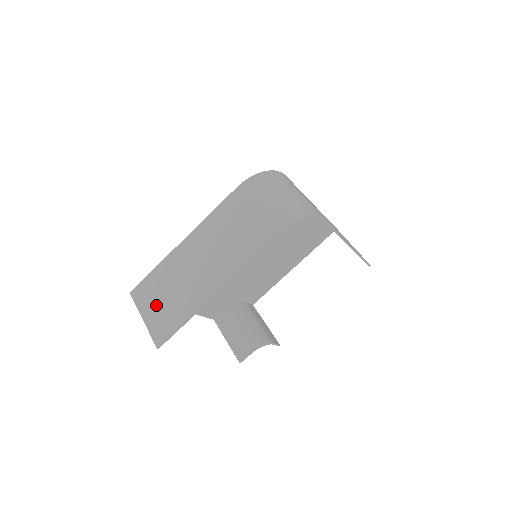
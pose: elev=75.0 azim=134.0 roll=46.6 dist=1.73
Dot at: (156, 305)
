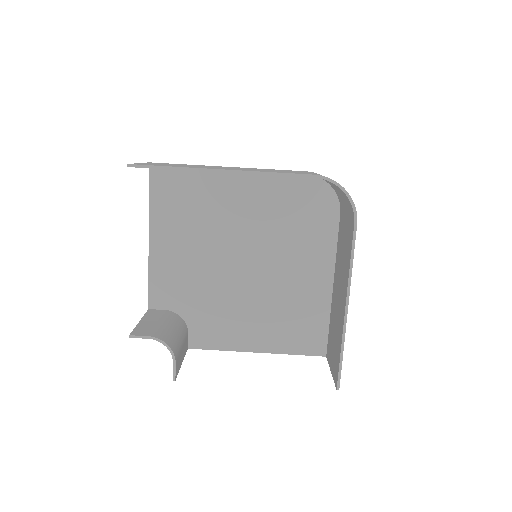
Dot at: (162, 164)
